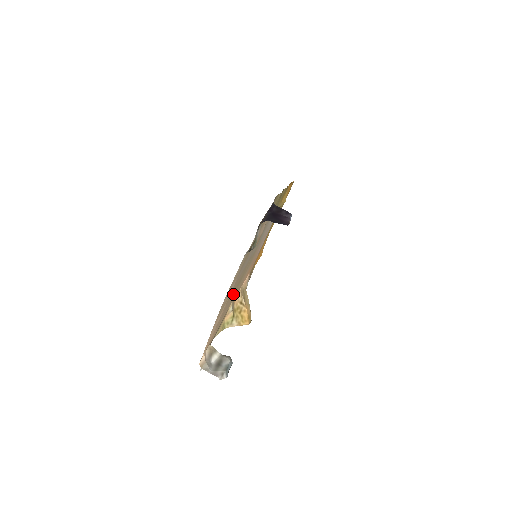
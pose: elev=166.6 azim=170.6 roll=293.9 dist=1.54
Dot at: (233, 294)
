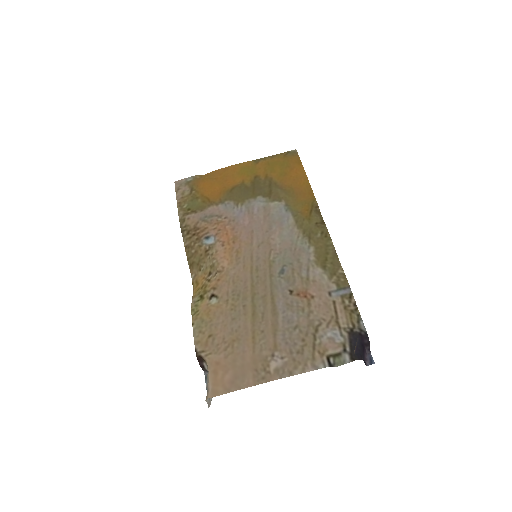
Dot at: (244, 318)
